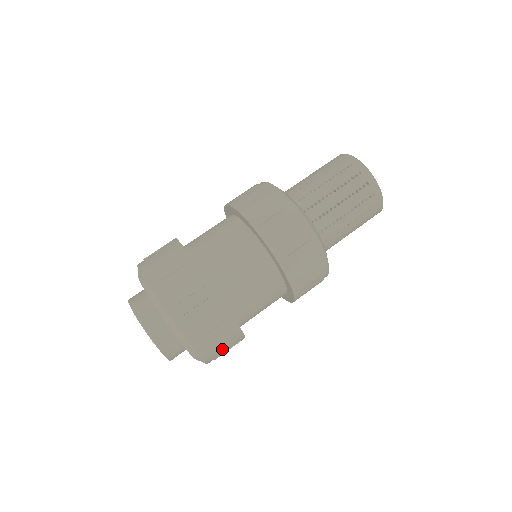
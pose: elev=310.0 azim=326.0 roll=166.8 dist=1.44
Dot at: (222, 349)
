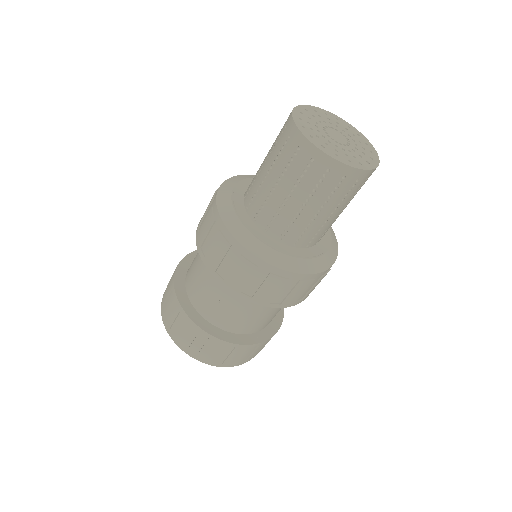
Dot at: occluded
